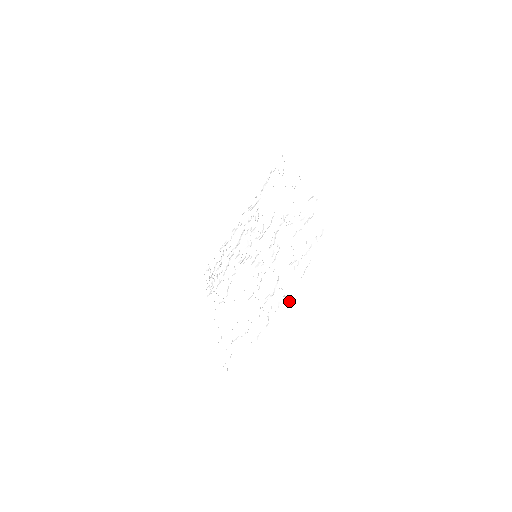
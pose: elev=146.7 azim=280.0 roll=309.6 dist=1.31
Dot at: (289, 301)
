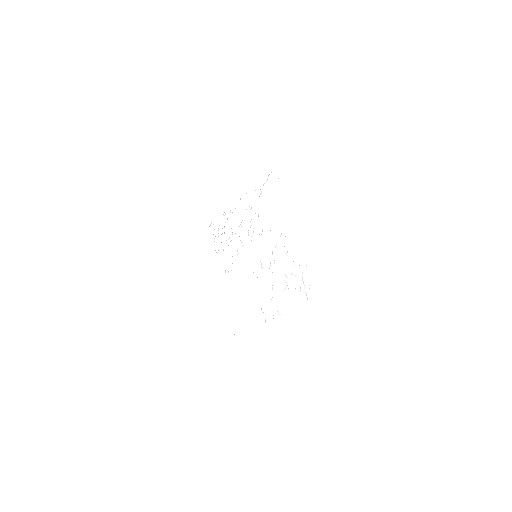
Dot at: occluded
